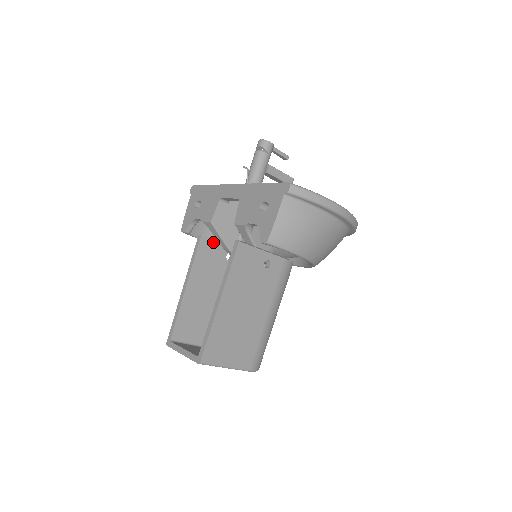
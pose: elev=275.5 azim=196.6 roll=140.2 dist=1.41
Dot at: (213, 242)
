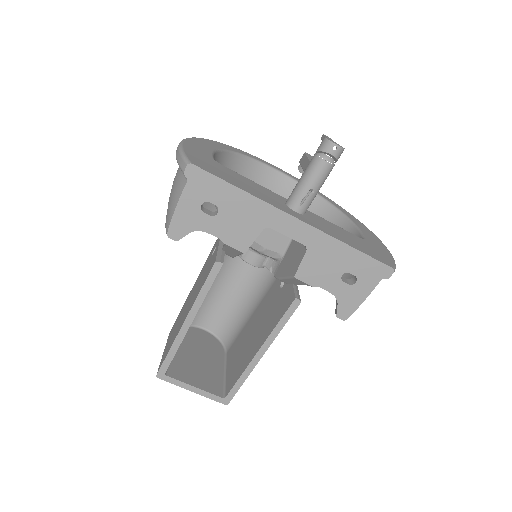
Dot at: occluded
